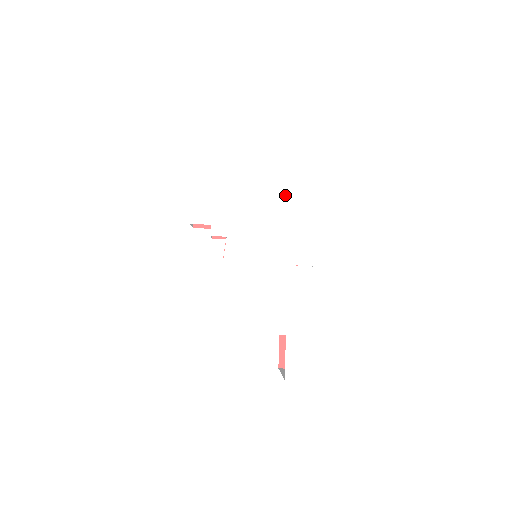
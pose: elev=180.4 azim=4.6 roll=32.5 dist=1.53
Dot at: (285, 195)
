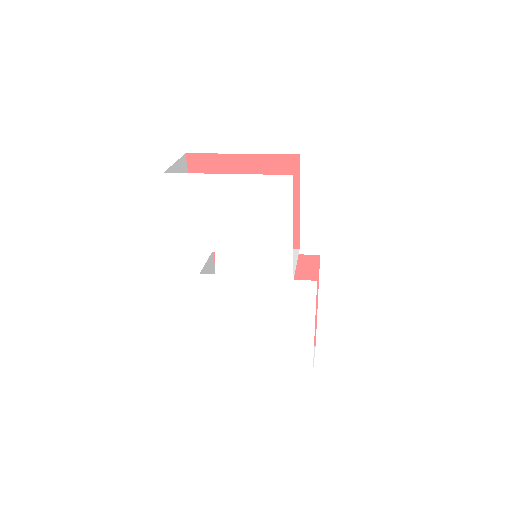
Dot at: (274, 207)
